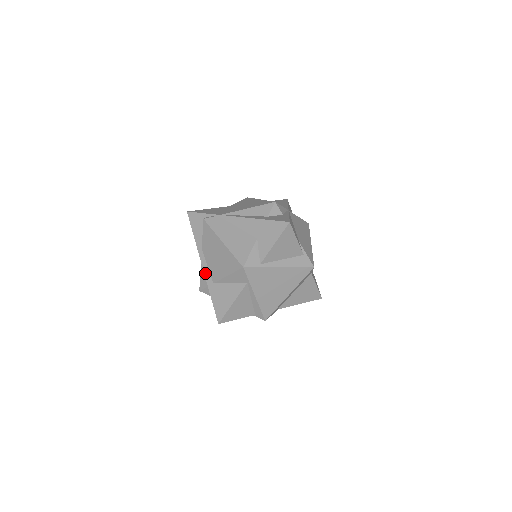
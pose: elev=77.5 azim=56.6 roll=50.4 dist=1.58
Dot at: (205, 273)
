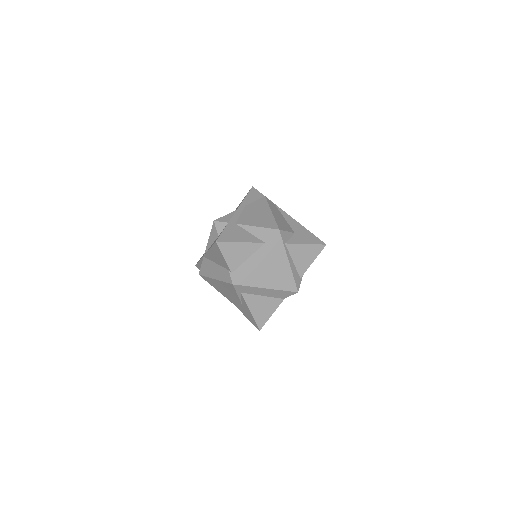
Dot at: (235, 215)
